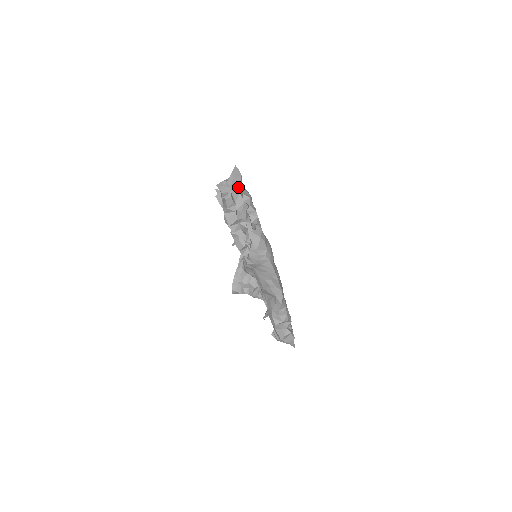
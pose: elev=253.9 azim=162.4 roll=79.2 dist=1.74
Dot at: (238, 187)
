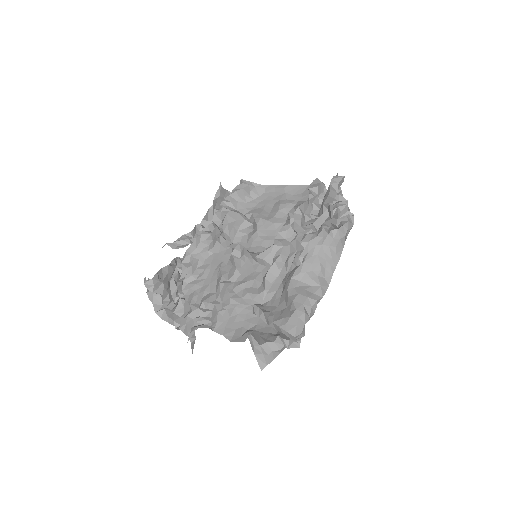
Dot at: occluded
